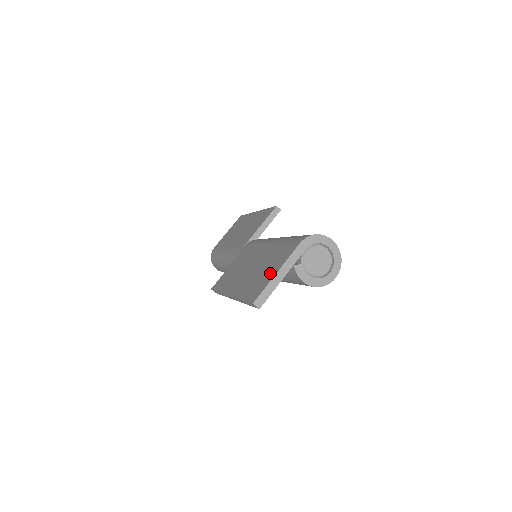
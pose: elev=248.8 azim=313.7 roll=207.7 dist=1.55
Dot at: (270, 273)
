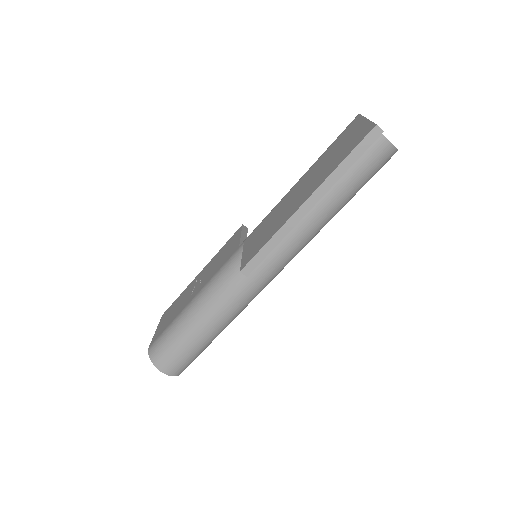
Dot at: (355, 131)
